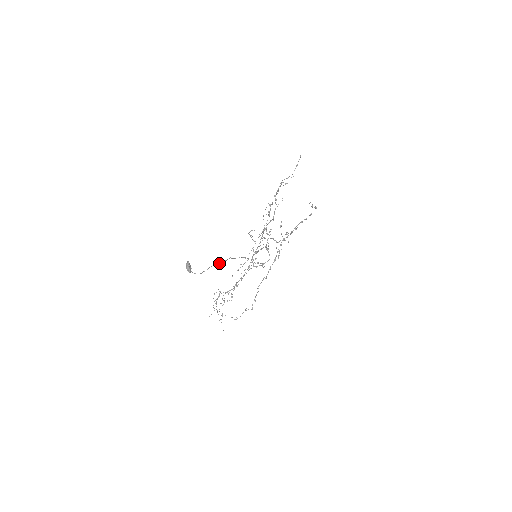
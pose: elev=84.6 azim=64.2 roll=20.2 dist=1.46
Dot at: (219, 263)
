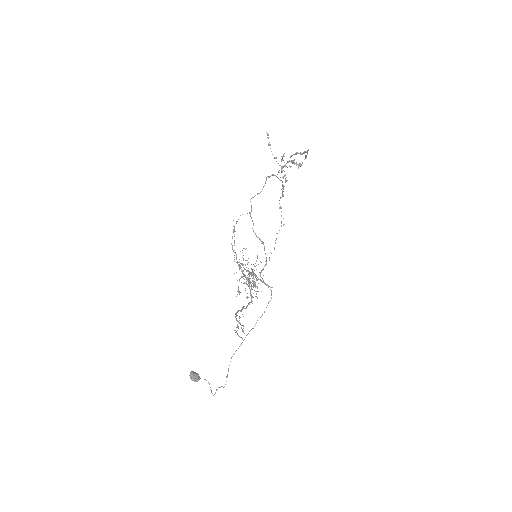
Dot at: occluded
